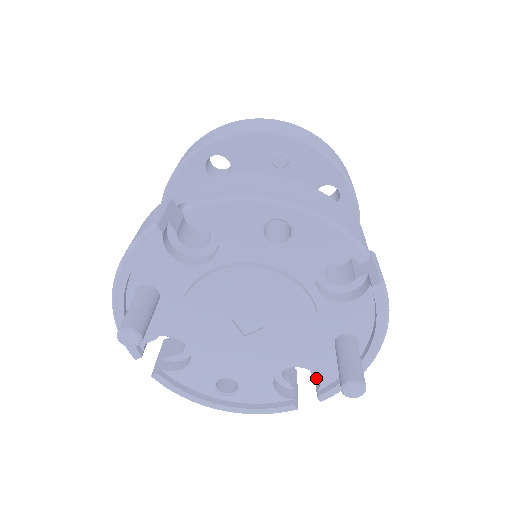
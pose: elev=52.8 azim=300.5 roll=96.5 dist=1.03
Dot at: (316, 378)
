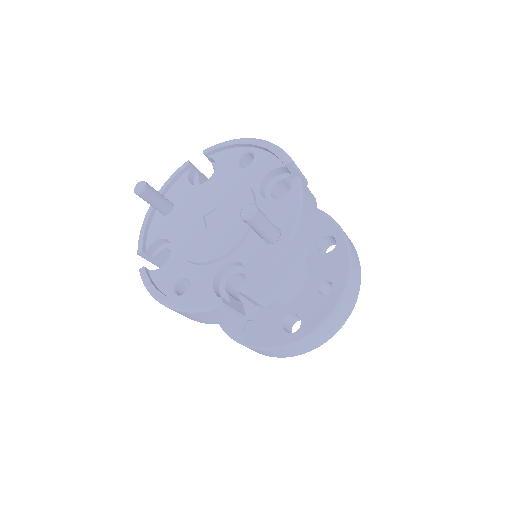
Dot at: occluded
